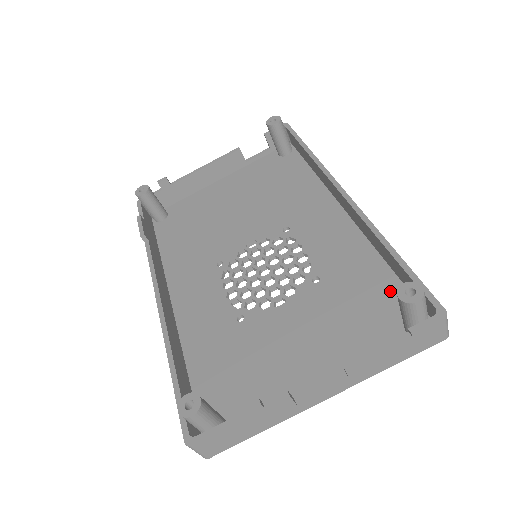
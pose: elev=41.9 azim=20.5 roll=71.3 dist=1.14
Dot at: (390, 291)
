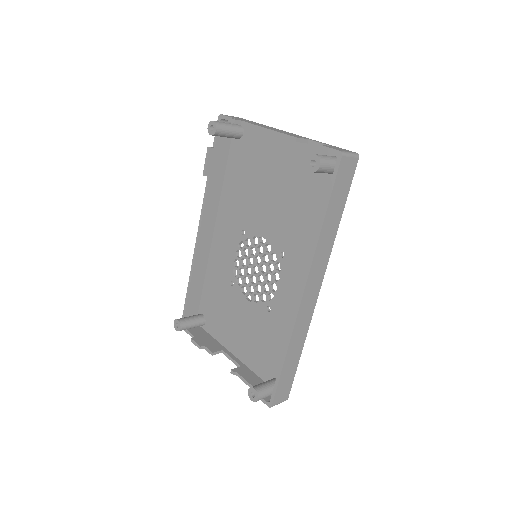
Dot at: occluded
